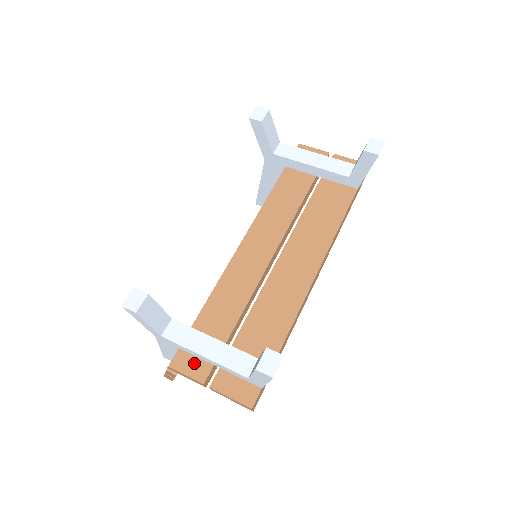
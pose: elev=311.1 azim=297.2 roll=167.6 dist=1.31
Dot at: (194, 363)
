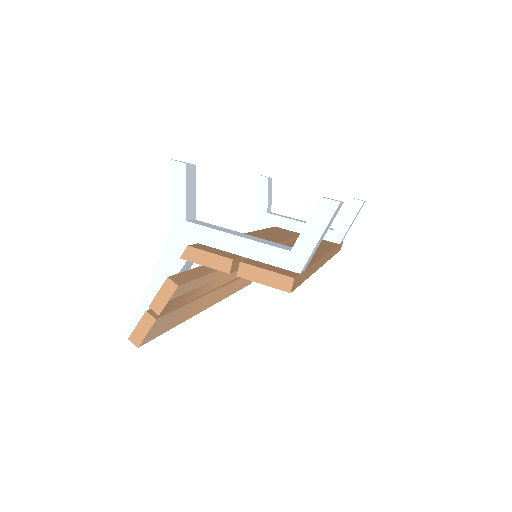
Dot at: (218, 251)
